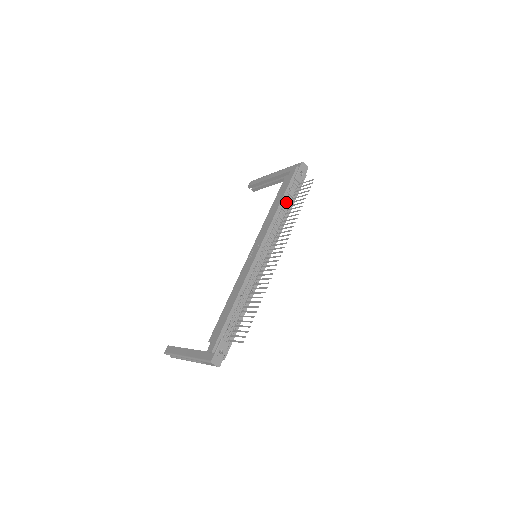
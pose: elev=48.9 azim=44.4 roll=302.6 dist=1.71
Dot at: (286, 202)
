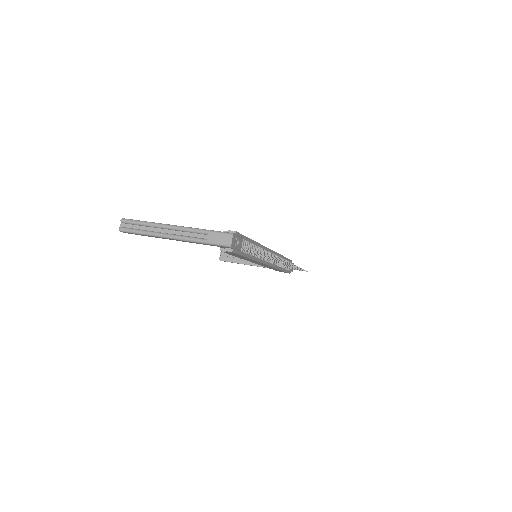
Dot at: occluded
